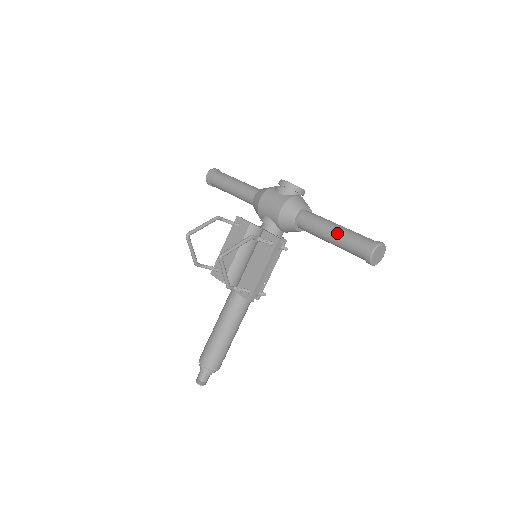
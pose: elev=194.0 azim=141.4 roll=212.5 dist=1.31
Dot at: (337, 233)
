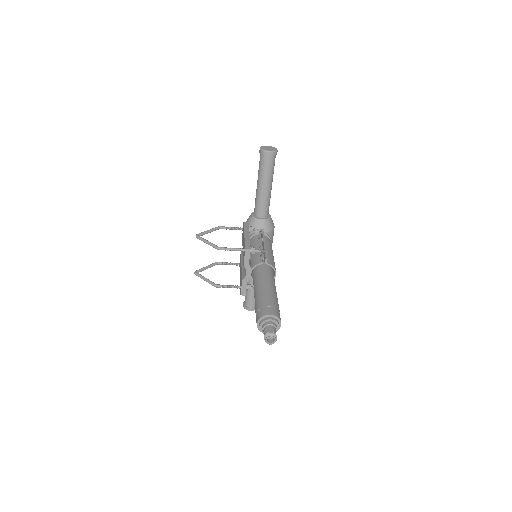
Dot at: occluded
